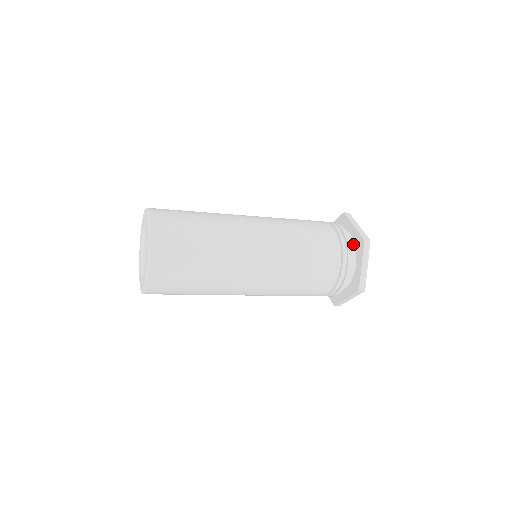
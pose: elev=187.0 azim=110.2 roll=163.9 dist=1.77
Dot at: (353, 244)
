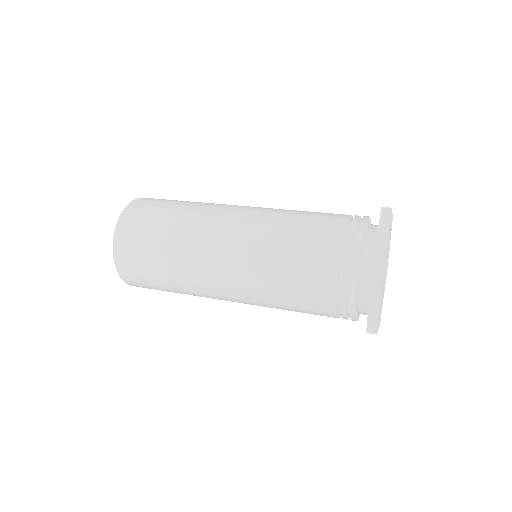
Dot at: (367, 308)
